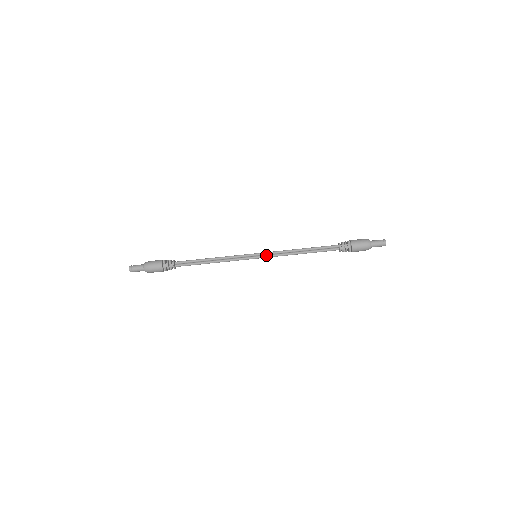
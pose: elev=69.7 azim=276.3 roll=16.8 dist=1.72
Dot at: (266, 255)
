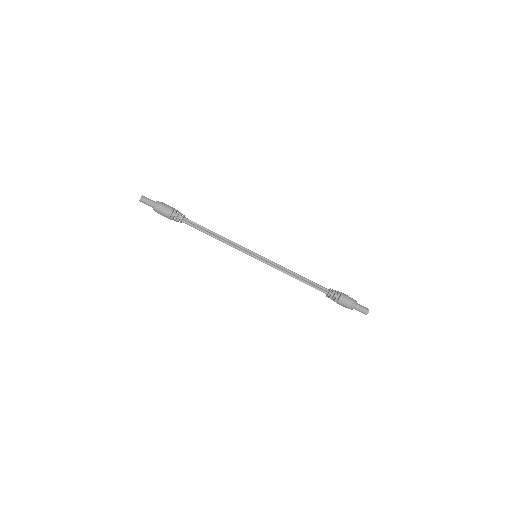
Dot at: (265, 260)
